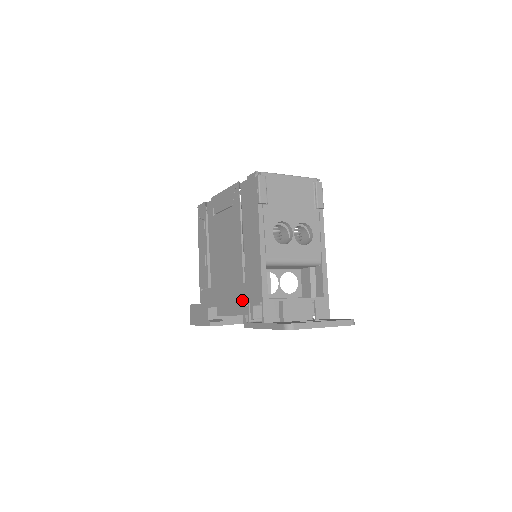
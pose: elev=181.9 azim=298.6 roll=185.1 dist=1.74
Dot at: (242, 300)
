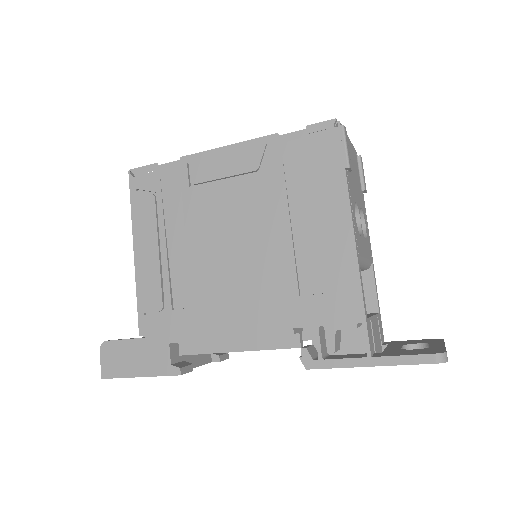
Dot at: (297, 324)
